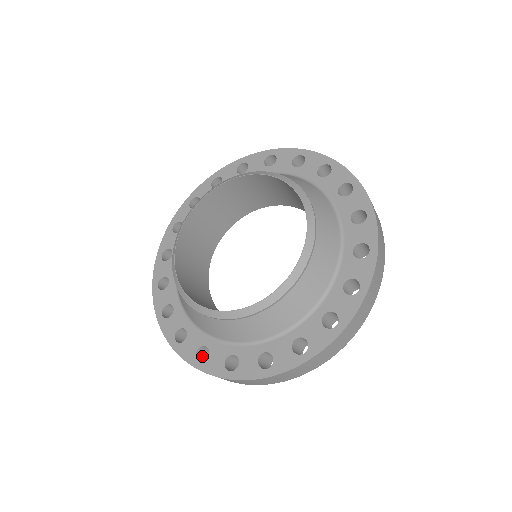
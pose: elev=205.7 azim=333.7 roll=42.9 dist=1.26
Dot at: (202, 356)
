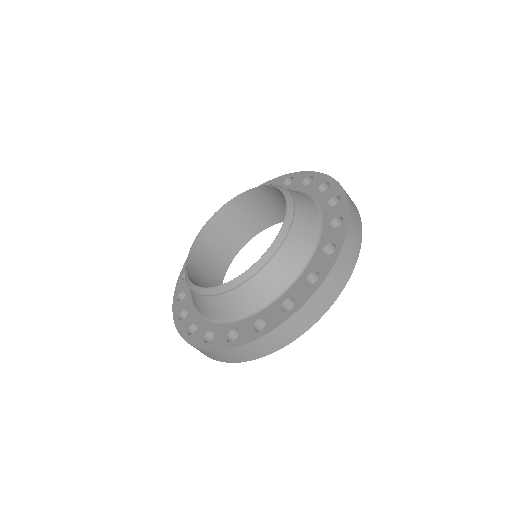
Dot at: occluded
